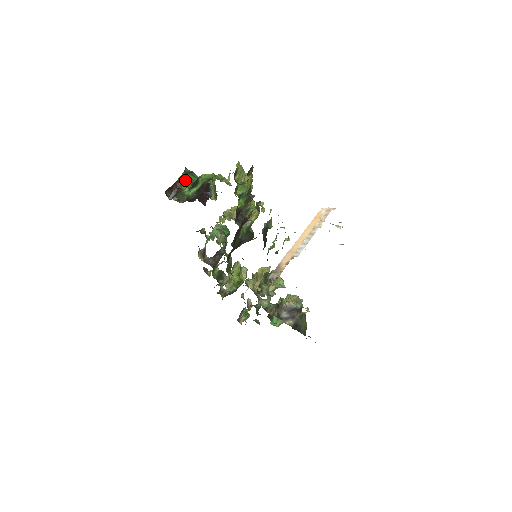
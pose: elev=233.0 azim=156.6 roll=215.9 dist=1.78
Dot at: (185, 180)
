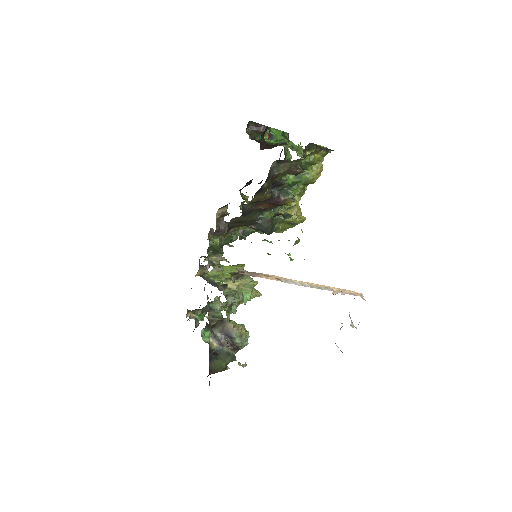
Dot at: (275, 134)
